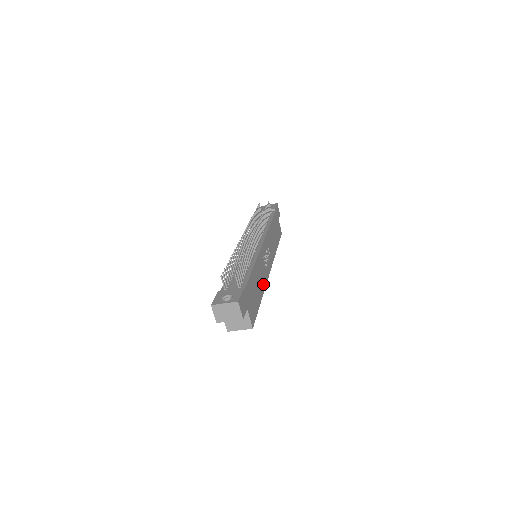
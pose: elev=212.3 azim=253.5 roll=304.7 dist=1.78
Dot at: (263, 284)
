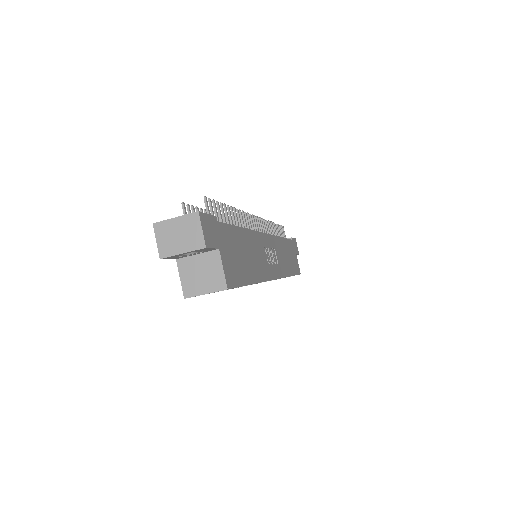
Dot at: (260, 273)
